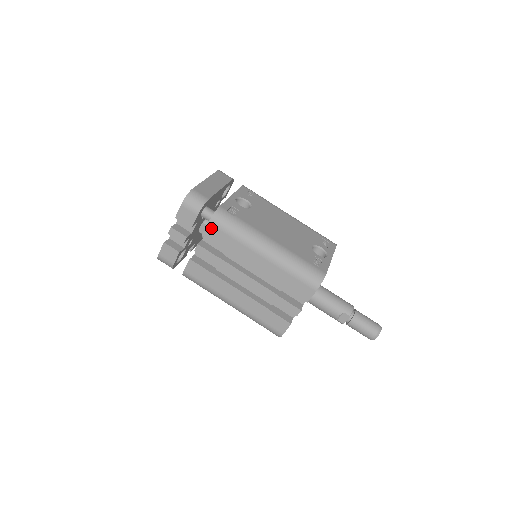
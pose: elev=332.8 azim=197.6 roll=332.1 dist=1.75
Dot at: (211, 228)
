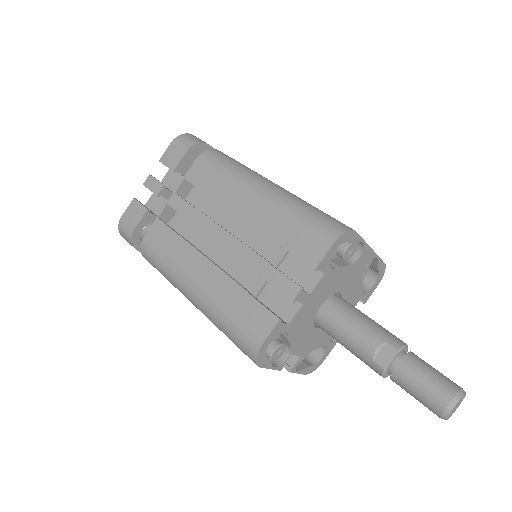
Dot at: (198, 166)
